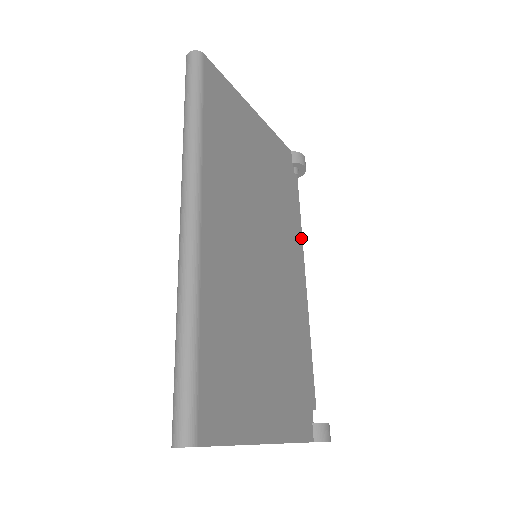
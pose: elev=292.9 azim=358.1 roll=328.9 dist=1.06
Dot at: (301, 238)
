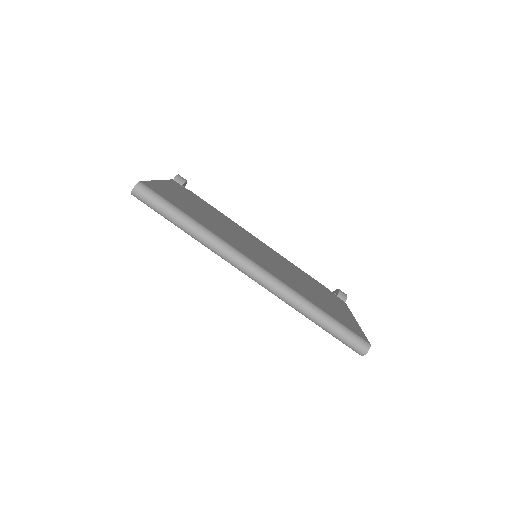
Dot at: occluded
